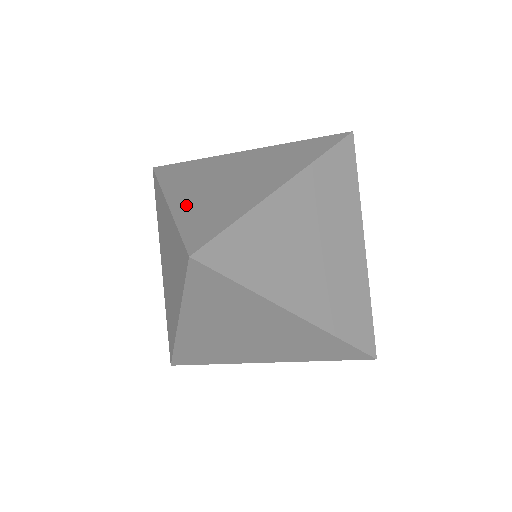
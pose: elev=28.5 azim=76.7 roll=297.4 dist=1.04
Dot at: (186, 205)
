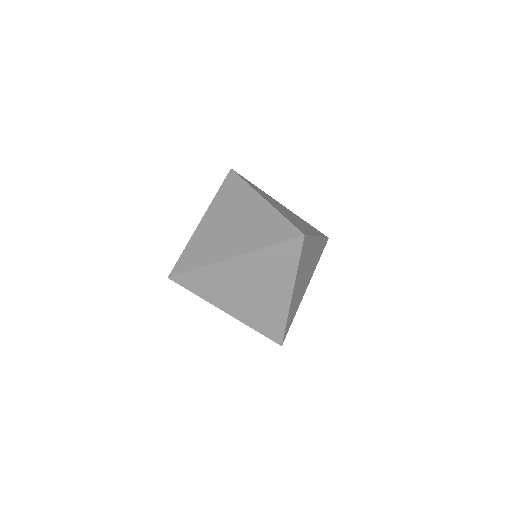
Dot at: occluded
